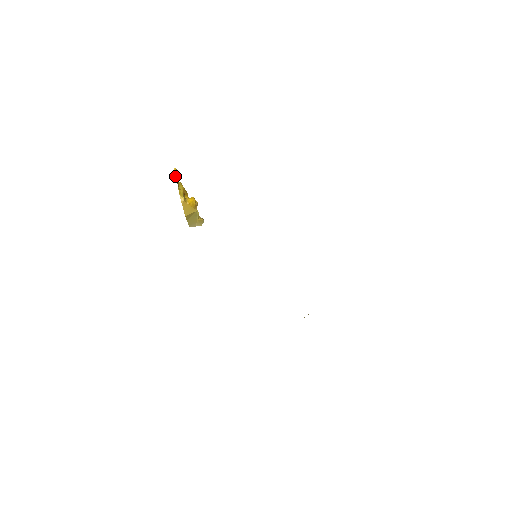
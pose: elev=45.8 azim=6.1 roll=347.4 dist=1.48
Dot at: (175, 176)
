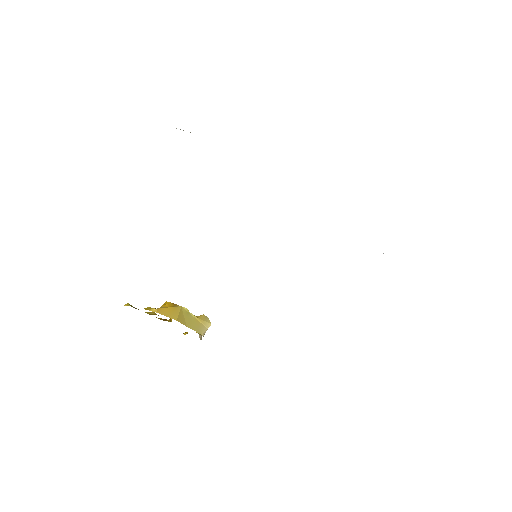
Dot at: occluded
